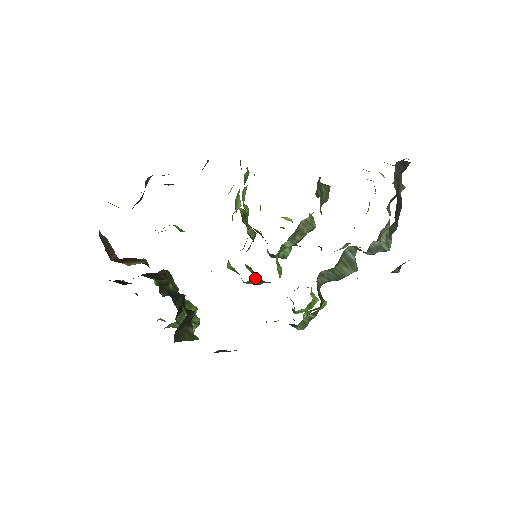
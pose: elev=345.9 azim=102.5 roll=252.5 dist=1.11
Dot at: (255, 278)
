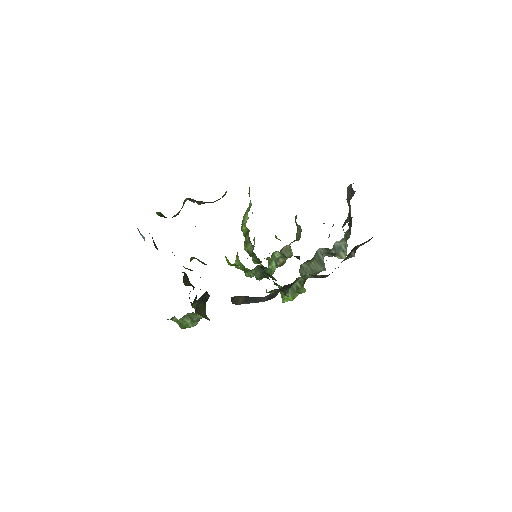
Dot at: (256, 268)
